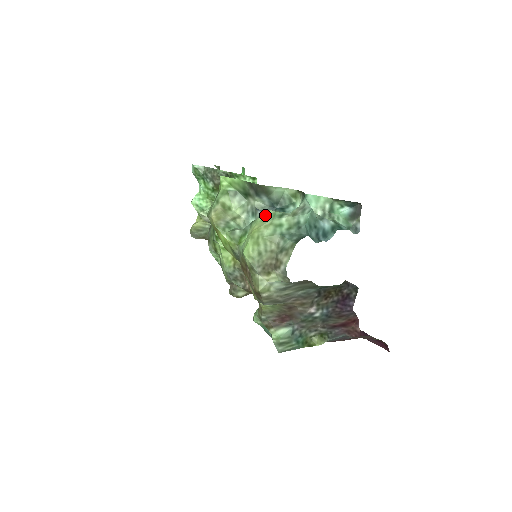
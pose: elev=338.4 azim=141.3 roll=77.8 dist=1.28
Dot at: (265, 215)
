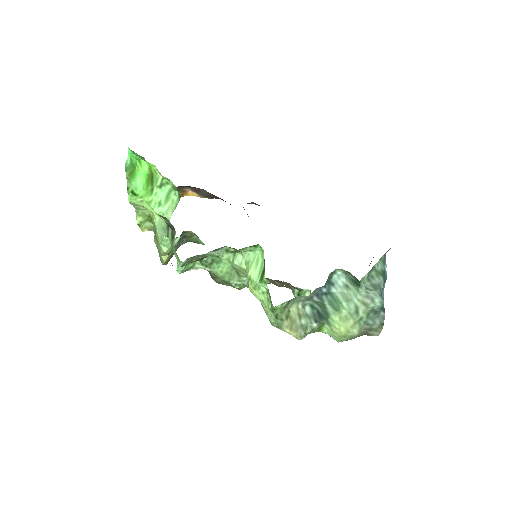
Dot at: (340, 315)
